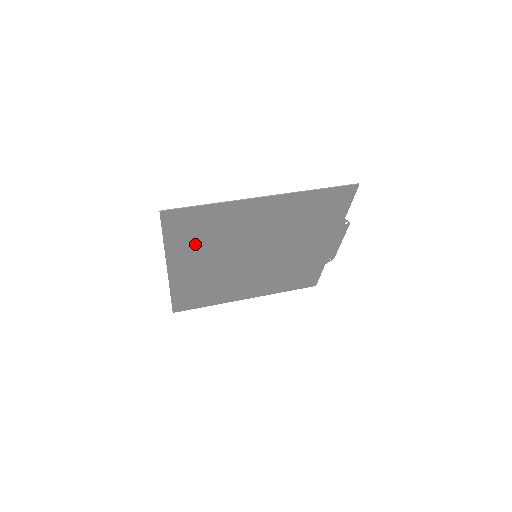
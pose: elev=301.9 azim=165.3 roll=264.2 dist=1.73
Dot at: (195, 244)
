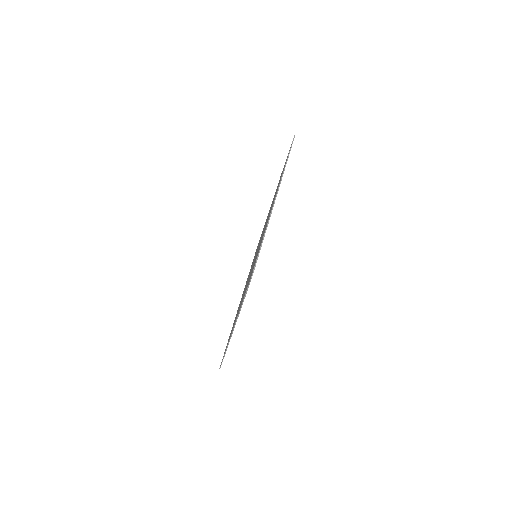
Dot at: occluded
